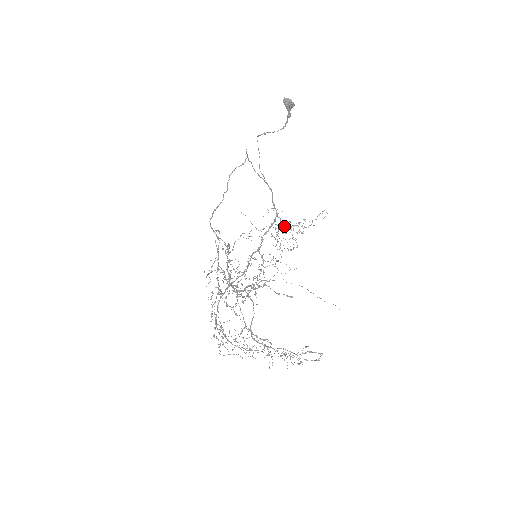
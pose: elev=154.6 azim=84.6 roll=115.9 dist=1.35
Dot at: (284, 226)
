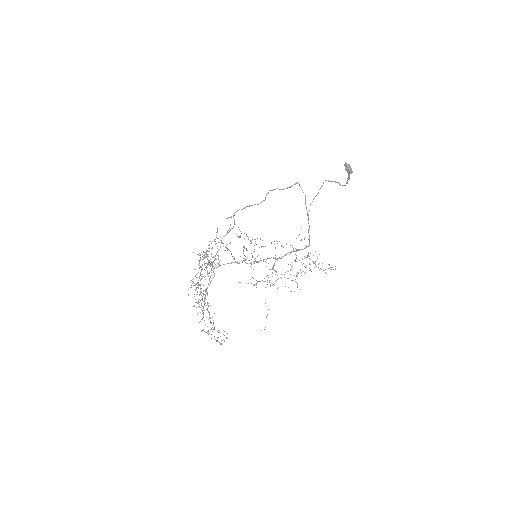
Dot at: (306, 257)
